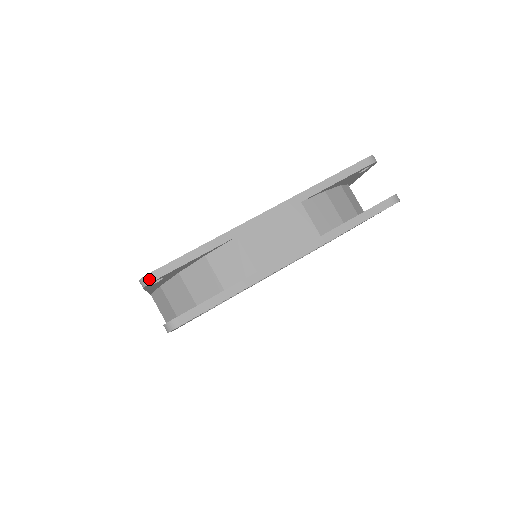
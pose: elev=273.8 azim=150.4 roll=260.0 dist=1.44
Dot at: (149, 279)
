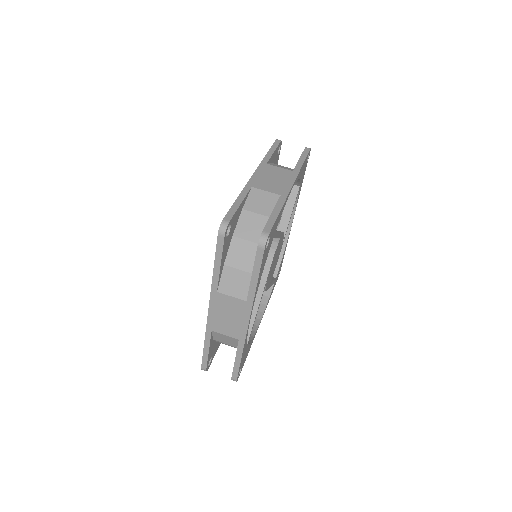
Dot at: (225, 223)
